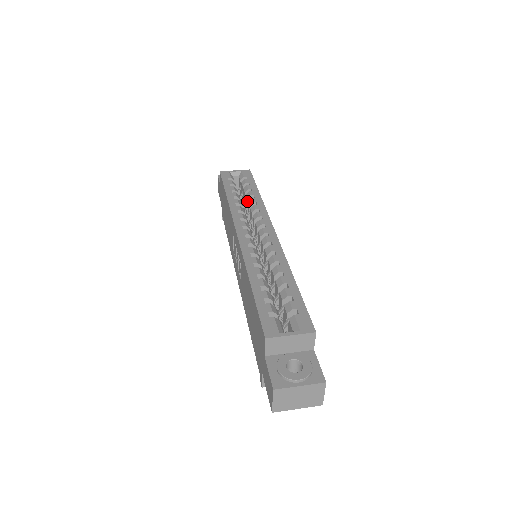
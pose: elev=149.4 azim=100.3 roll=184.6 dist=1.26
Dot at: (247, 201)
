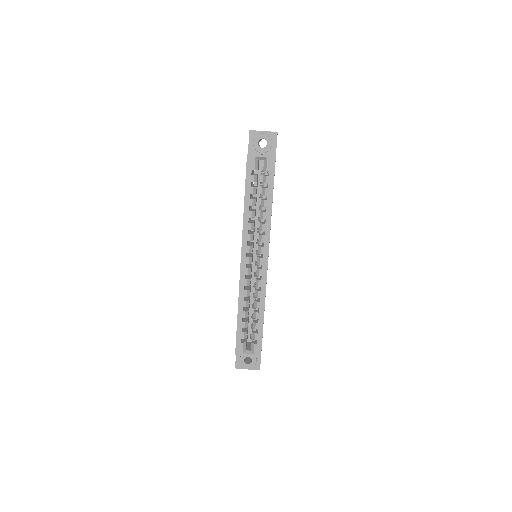
Dot at: (261, 206)
